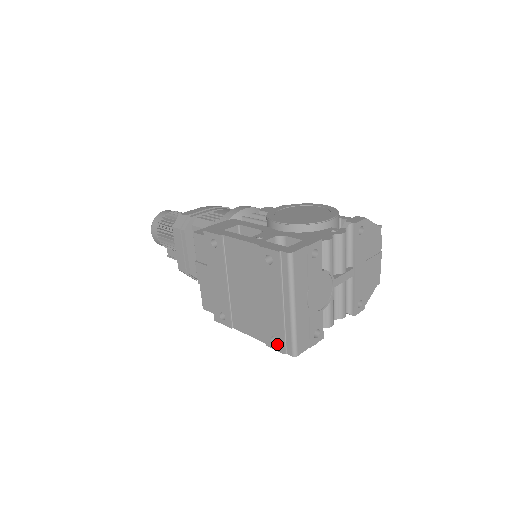
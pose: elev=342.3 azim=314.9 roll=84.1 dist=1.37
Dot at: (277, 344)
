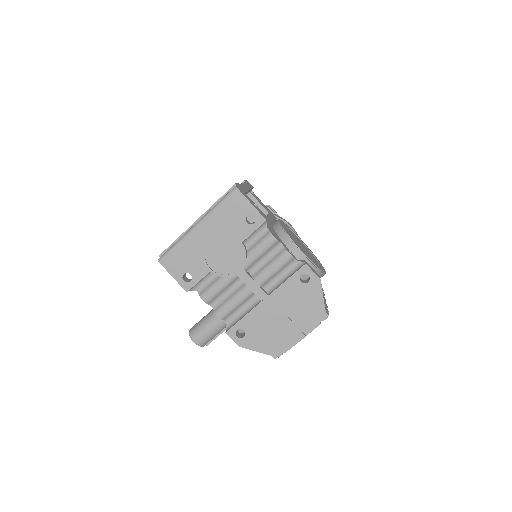
Dot at: occluded
